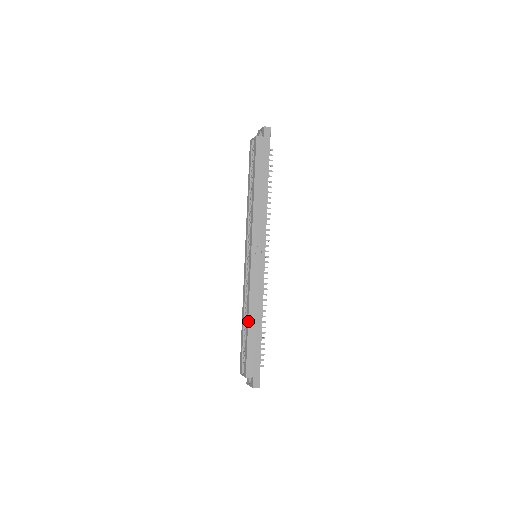
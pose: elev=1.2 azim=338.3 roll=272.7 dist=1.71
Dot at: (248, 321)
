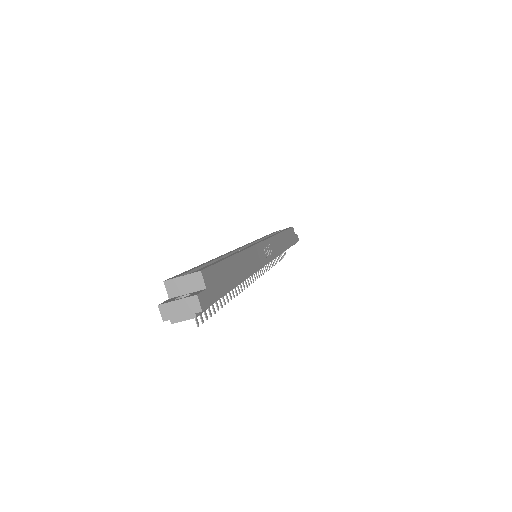
Dot at: (238, 253)
